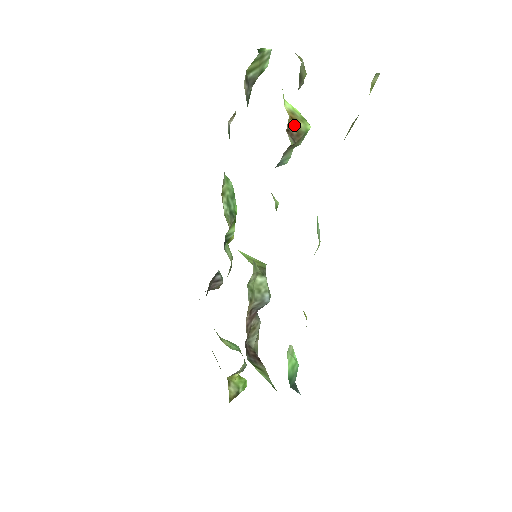
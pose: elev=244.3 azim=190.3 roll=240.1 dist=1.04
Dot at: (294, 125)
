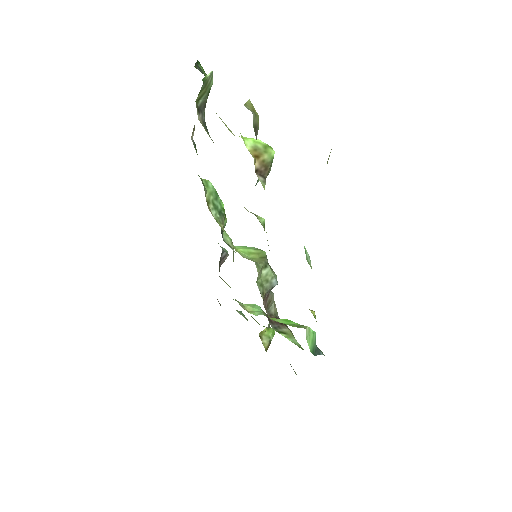
Dot at: (260, 162)
